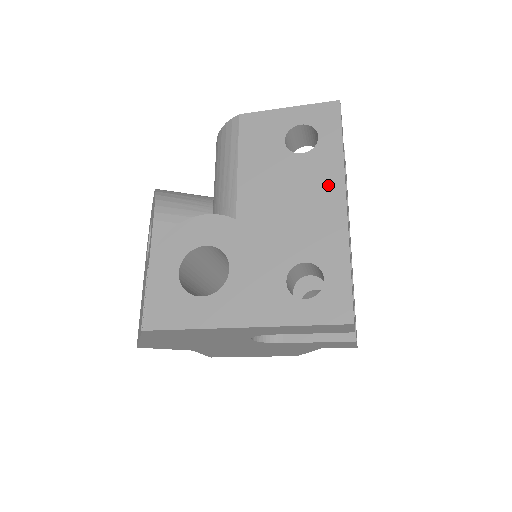
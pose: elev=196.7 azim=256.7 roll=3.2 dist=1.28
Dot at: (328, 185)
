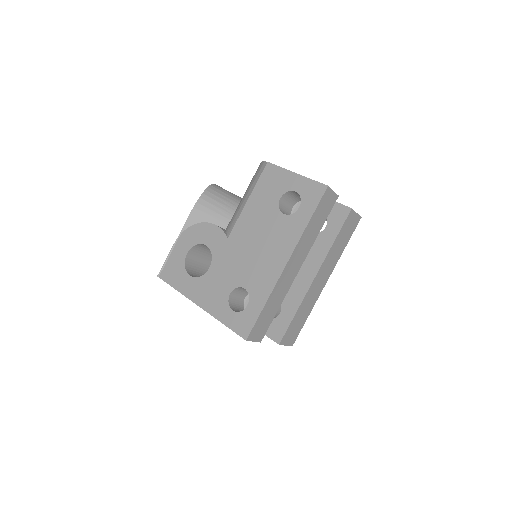
Dot at: (284, 246)
